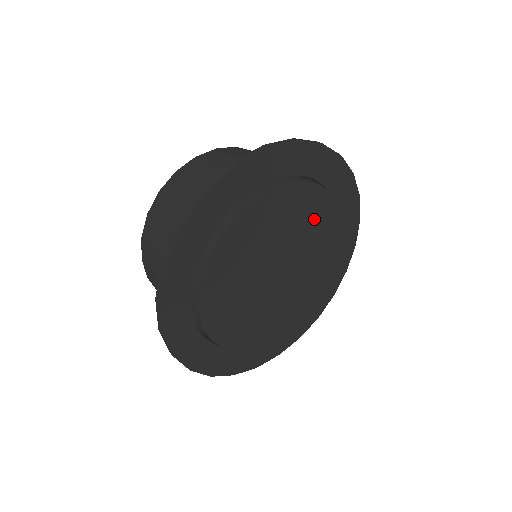
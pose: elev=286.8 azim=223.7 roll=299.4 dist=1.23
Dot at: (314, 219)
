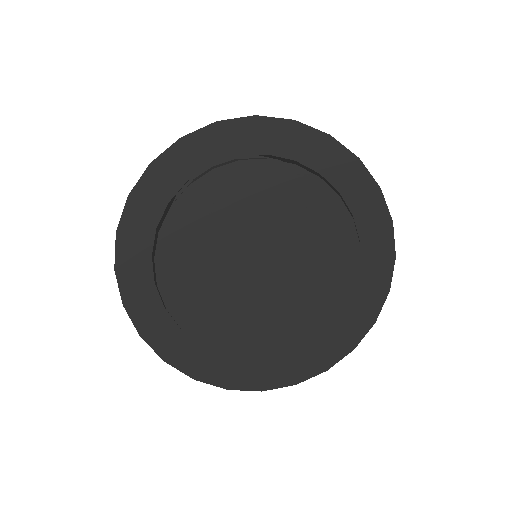
Dot at: (249, 195)
